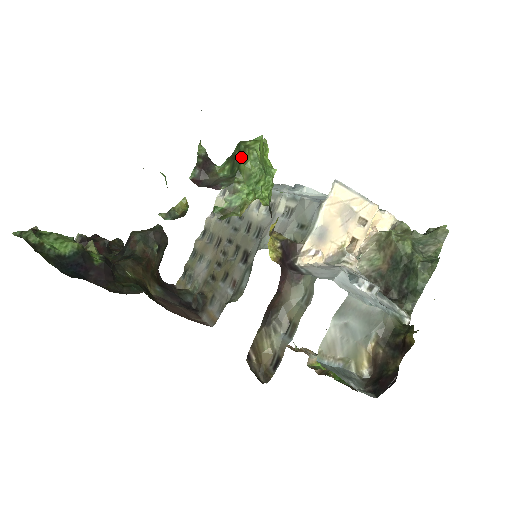
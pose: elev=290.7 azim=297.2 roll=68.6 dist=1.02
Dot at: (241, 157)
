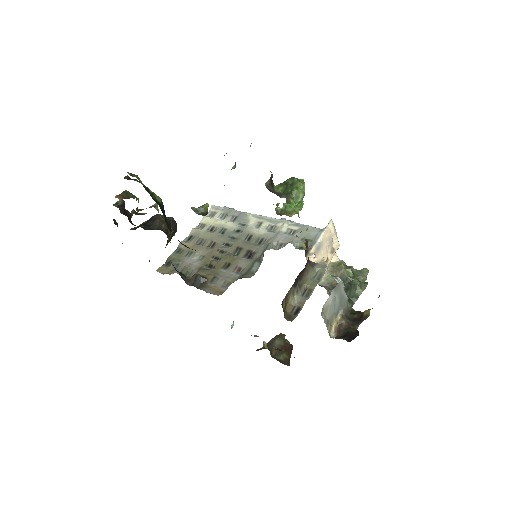
Dot at: (294, 185)
